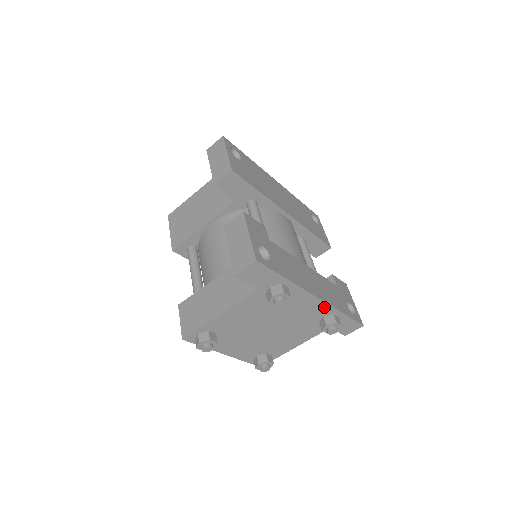
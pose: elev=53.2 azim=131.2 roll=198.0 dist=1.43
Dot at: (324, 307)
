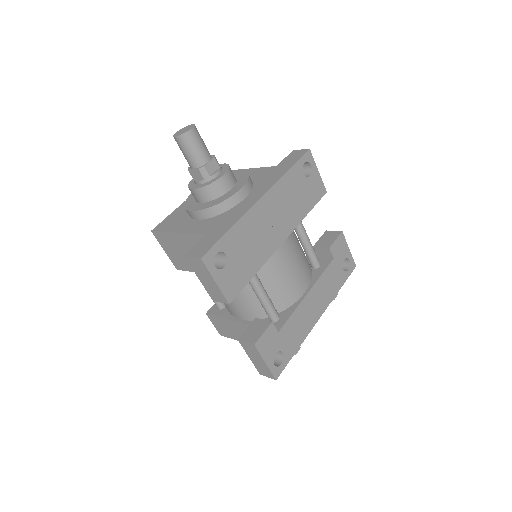
Dot at: occluded
